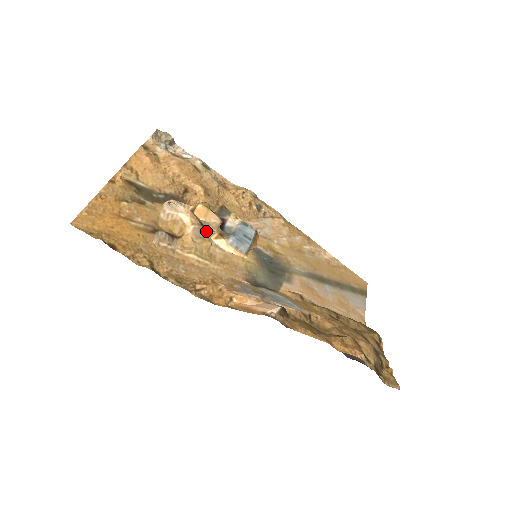
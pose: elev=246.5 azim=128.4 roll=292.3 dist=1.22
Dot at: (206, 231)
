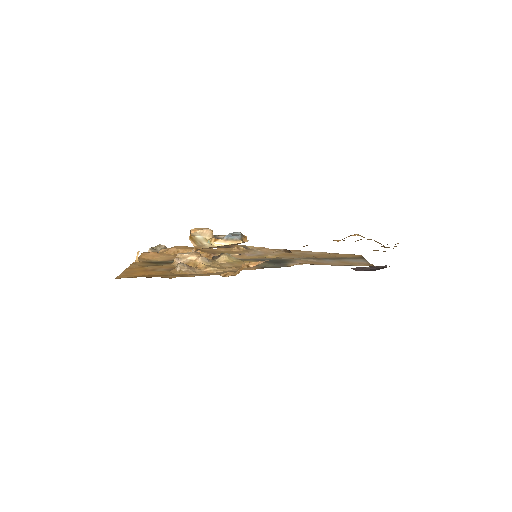
Dot at: (212, 260)
